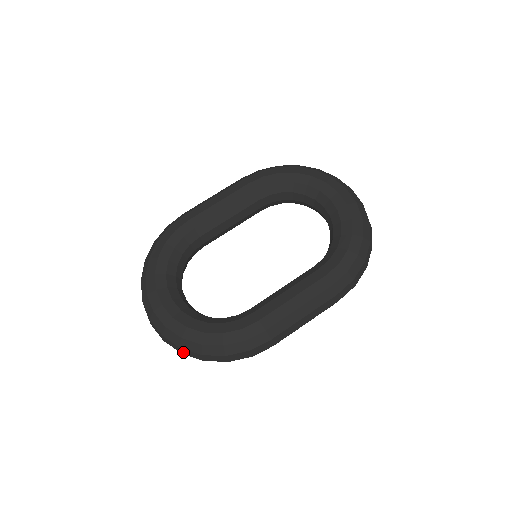
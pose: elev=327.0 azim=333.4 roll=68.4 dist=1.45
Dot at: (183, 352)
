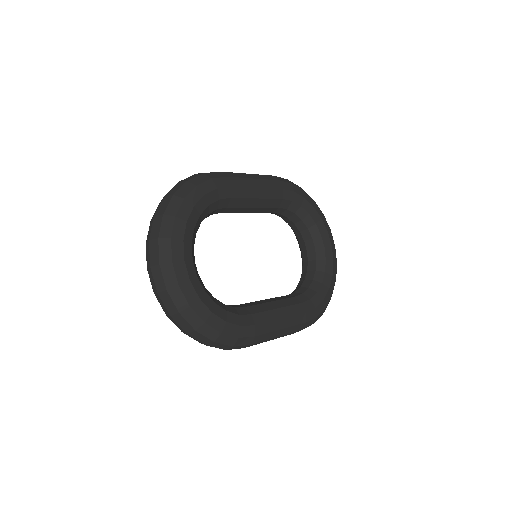
Dot at: (175, 316)
